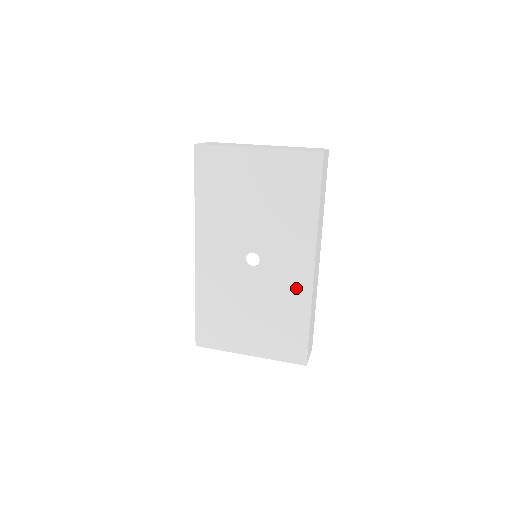
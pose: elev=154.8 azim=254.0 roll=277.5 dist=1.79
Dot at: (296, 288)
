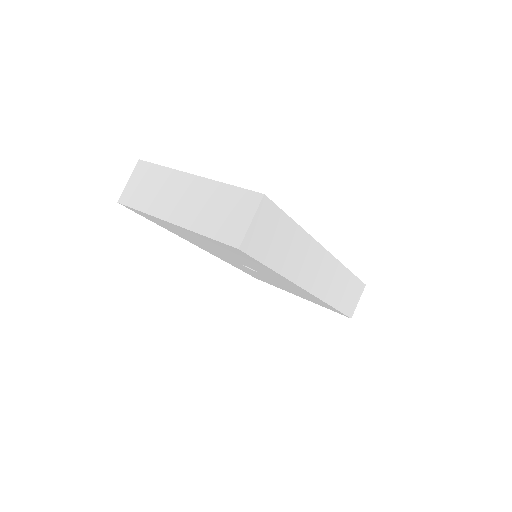
Dot at: occluded
